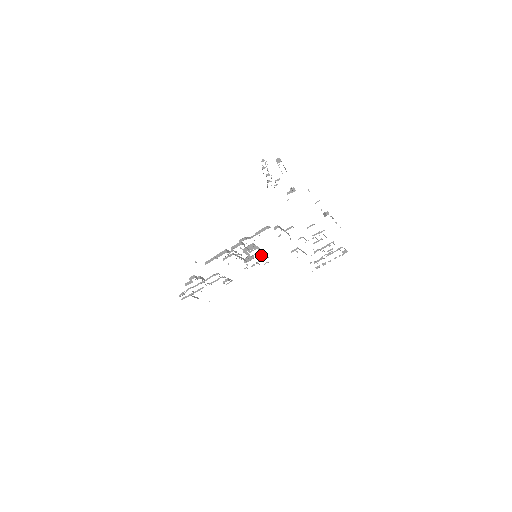
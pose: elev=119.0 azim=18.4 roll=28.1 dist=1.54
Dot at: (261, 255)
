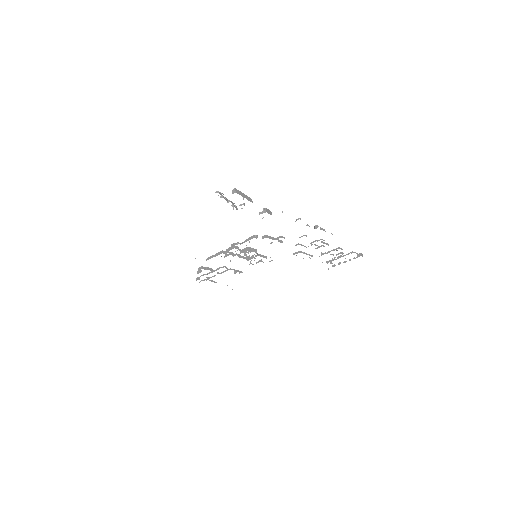
Dot at: (261, 255)
